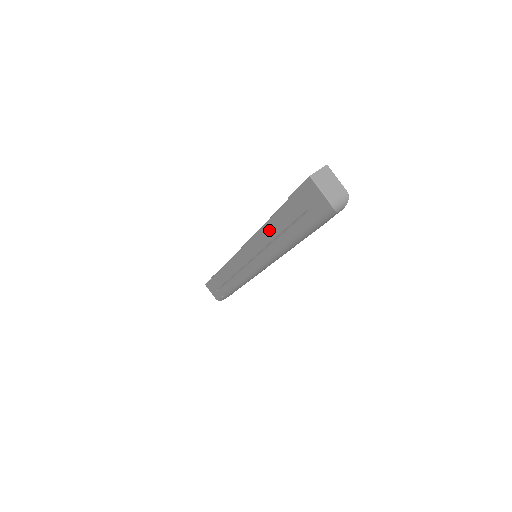
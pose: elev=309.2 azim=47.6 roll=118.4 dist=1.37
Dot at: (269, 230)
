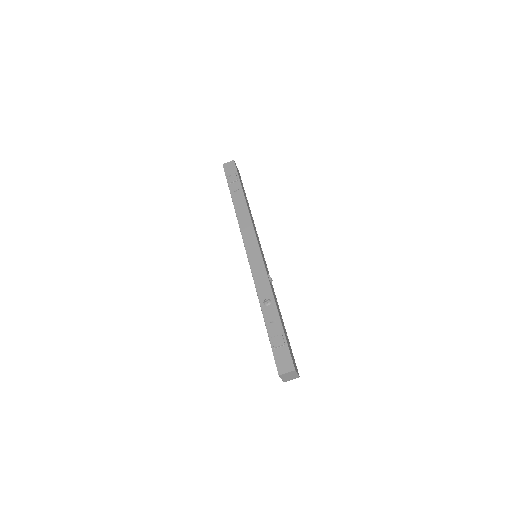
Dot at: occluded
